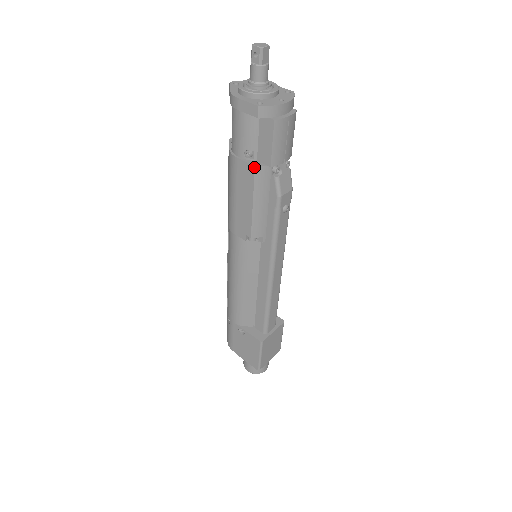
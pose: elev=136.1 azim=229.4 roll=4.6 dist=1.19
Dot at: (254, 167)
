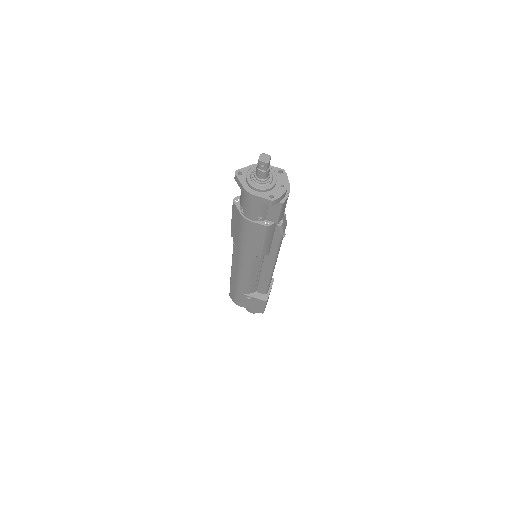
Dot at: (267, 227)
